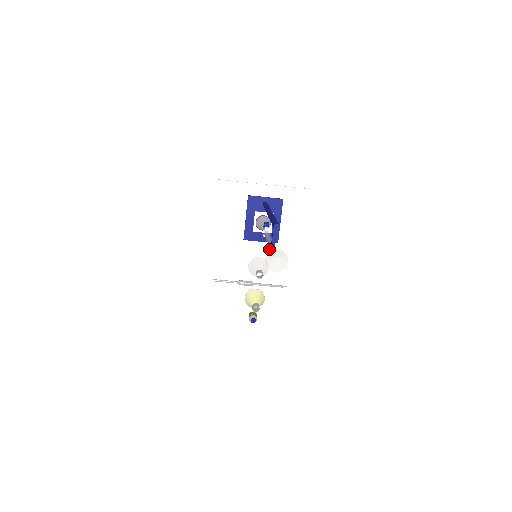
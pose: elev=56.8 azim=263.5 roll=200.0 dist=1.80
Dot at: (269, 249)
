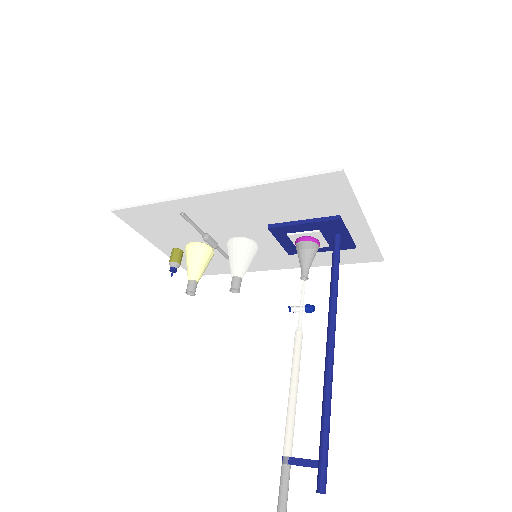
Dot at: (285, 463)
